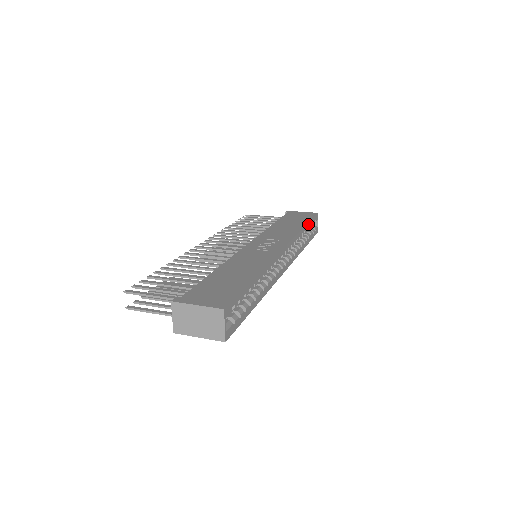
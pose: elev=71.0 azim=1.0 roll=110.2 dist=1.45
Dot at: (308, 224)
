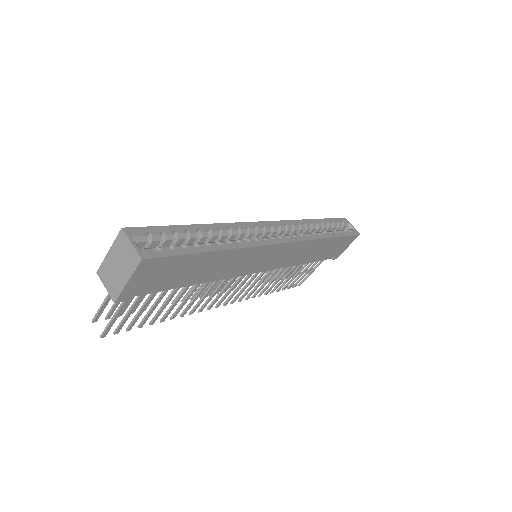
Dot at: (322, 220)
